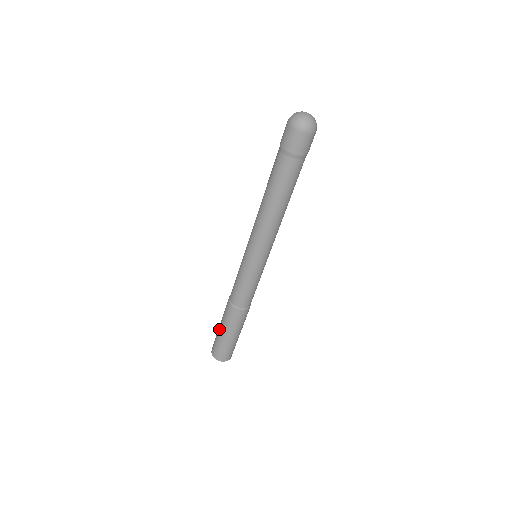
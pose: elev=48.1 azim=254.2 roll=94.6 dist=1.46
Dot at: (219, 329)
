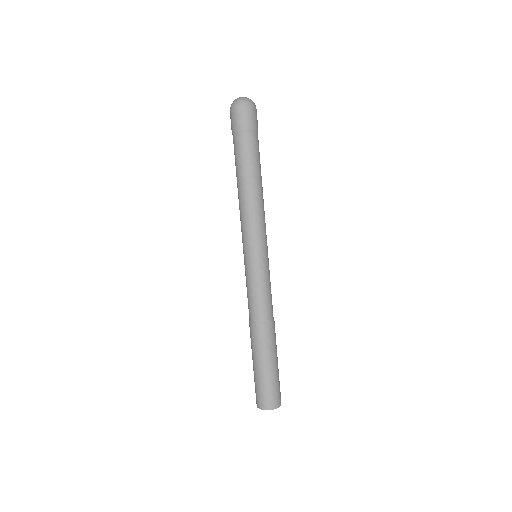
Dot at: occluded
